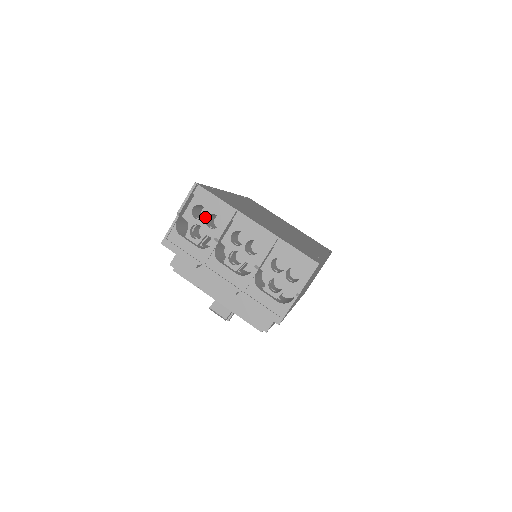
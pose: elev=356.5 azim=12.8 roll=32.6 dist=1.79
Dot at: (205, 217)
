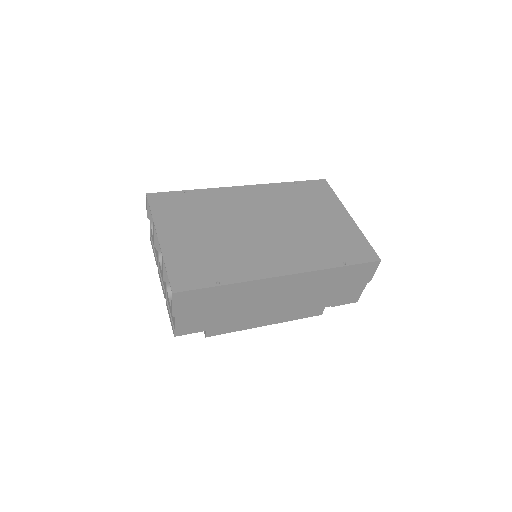
Dot at: occluded
